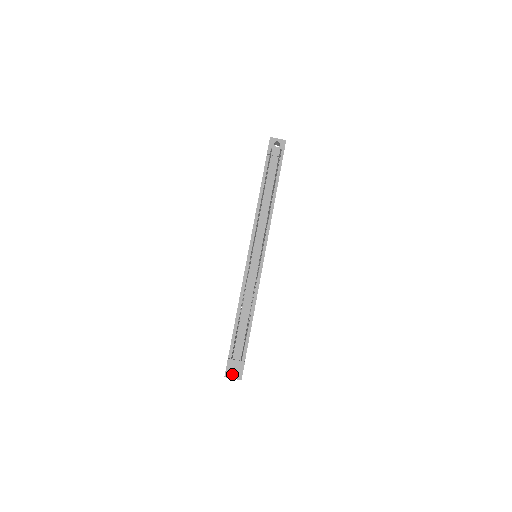
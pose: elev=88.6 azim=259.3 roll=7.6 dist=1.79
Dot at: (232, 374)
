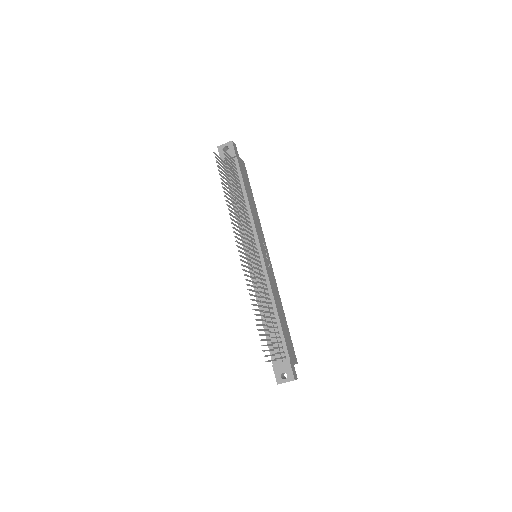
Dot at: (284, 379)
